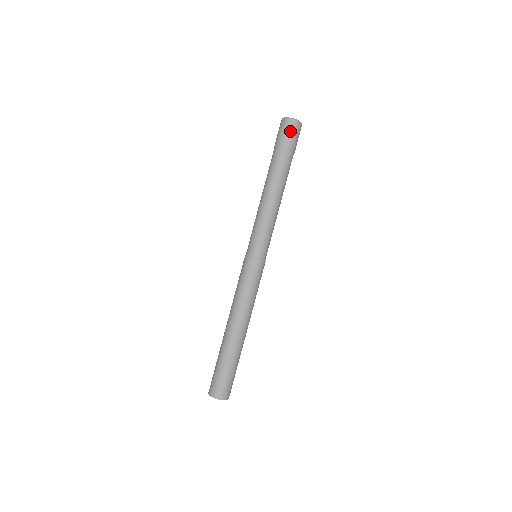
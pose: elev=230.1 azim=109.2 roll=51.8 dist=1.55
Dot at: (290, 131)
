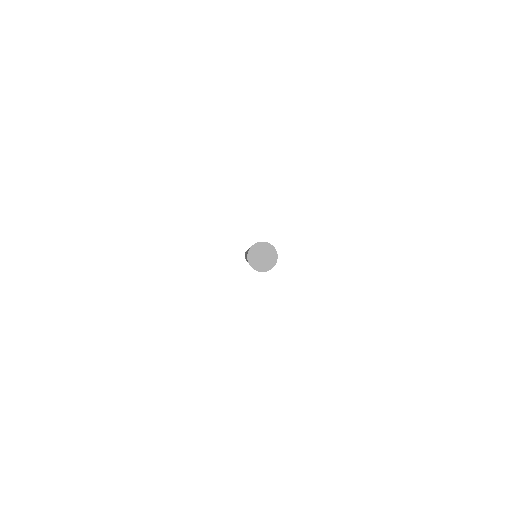
Dot at: occluded
